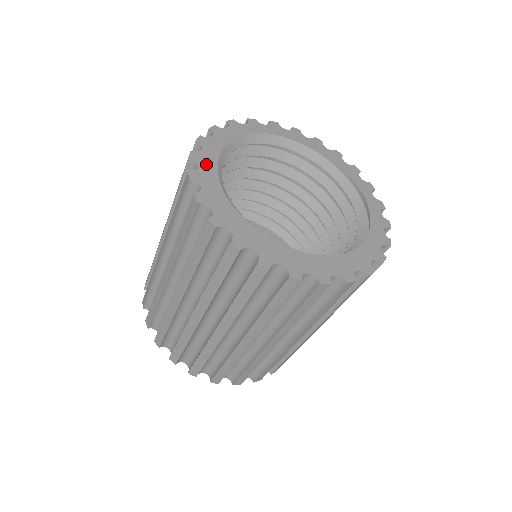
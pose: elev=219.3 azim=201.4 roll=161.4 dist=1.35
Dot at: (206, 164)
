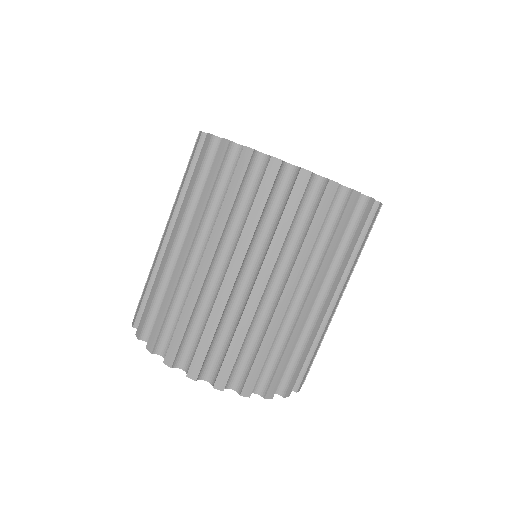
Dot at: occluded
